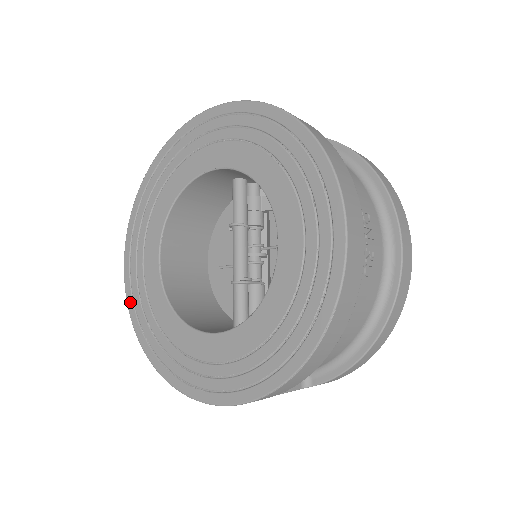
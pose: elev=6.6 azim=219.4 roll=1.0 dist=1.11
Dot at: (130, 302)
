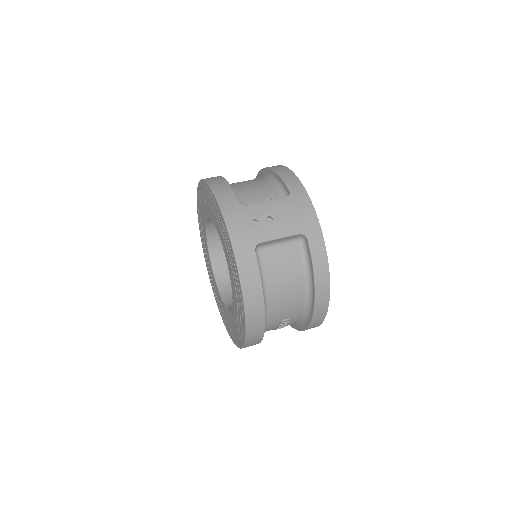
Dot at: (198, 211)
